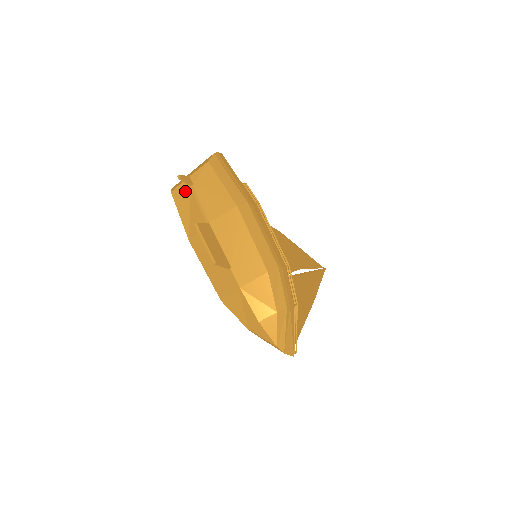
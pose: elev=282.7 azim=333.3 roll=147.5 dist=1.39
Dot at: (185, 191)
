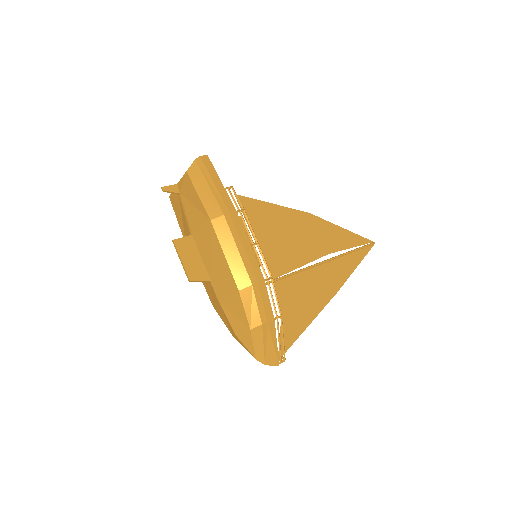
Dot at: (176, 198)
